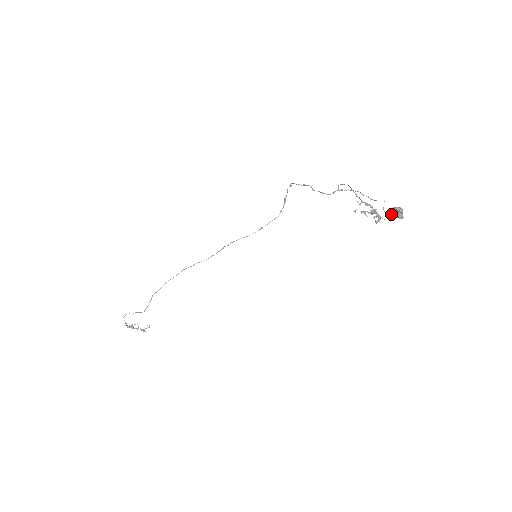
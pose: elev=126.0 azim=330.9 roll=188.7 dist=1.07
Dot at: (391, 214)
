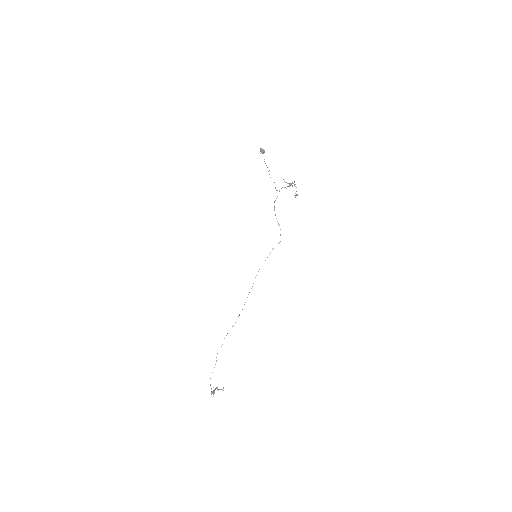
Dot at: (260, 153)
